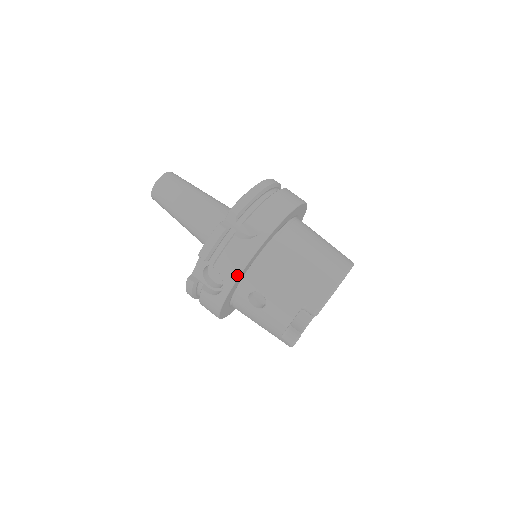
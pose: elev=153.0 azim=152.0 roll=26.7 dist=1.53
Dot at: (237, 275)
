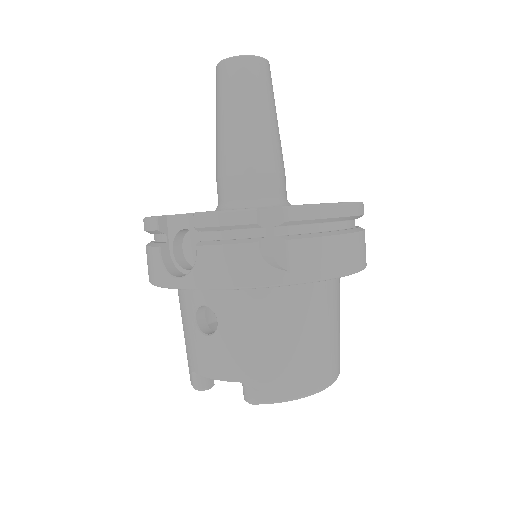
Dot at: (213, 286)
